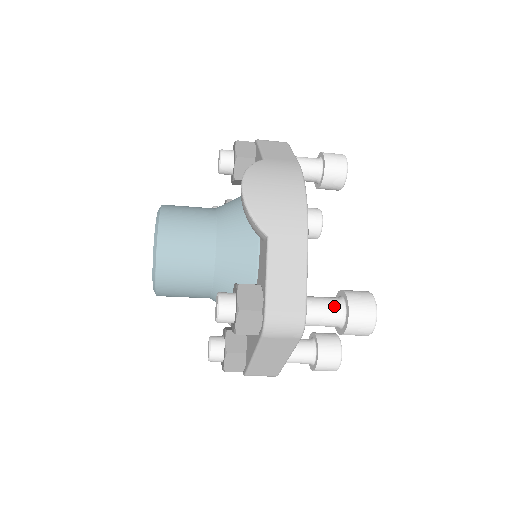
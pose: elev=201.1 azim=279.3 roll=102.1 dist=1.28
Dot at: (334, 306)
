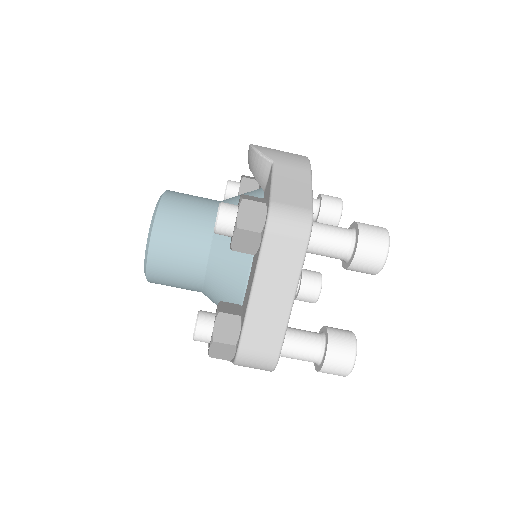
Dot at: (342, 228)
